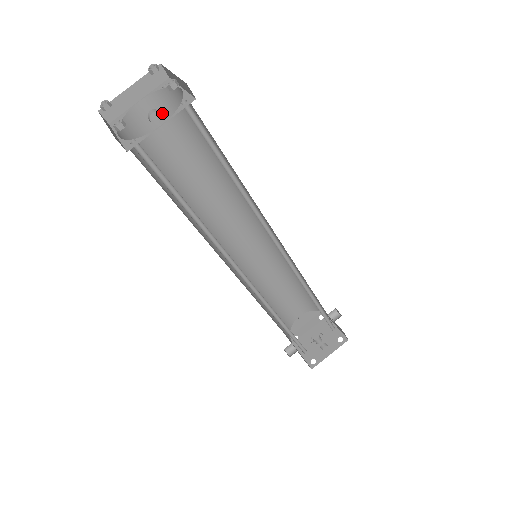
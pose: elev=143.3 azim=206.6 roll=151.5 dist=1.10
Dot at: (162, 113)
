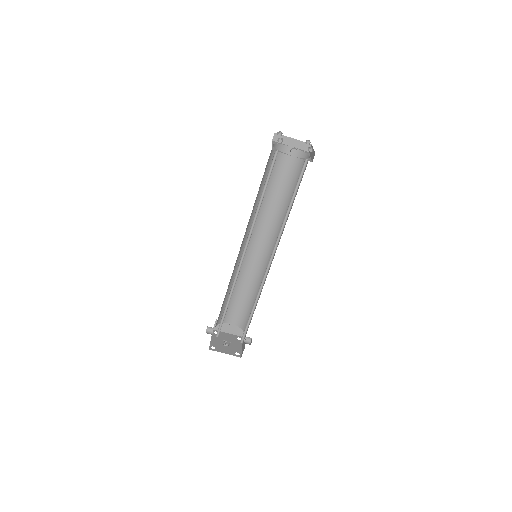
Dot at: (292, 159)
